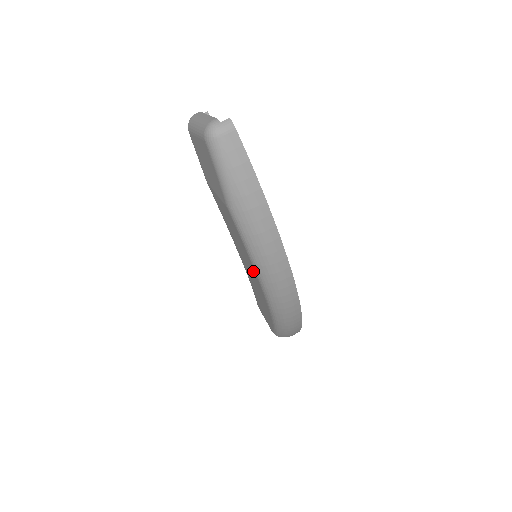
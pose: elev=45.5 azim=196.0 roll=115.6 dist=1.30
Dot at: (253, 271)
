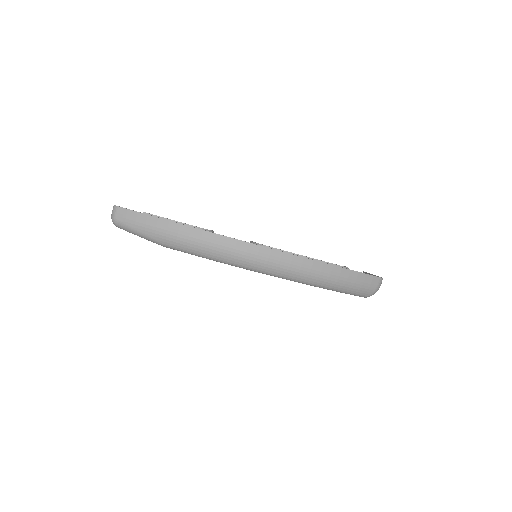
Dot at: occluded
